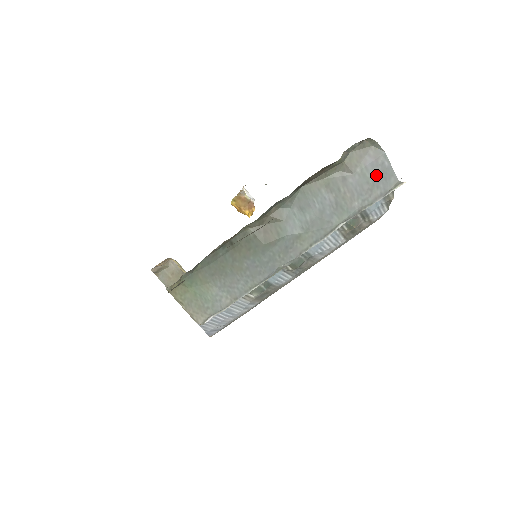
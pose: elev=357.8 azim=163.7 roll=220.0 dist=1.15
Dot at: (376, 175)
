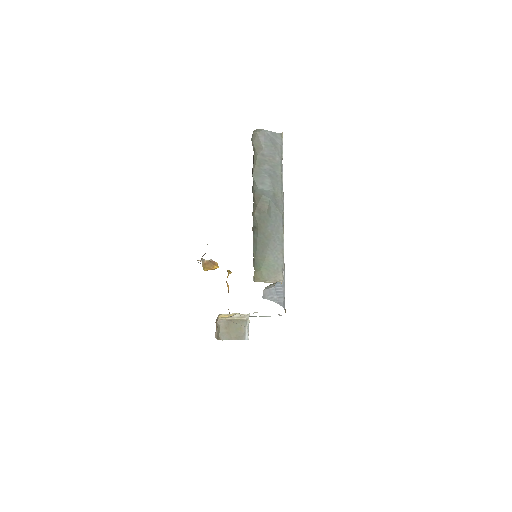
Dot at: (271, 141)
